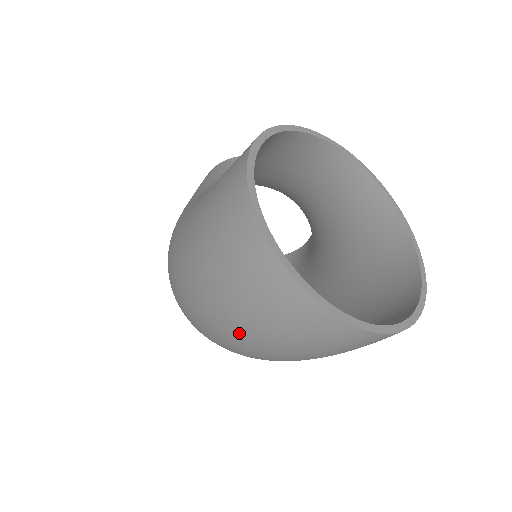
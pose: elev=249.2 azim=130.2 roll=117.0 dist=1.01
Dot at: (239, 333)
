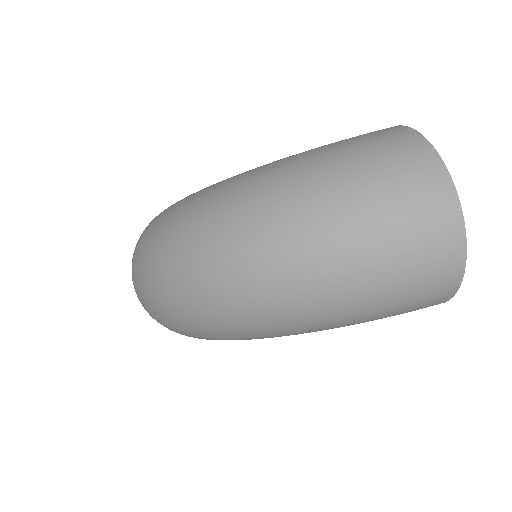
Dot at: (350, 224)
